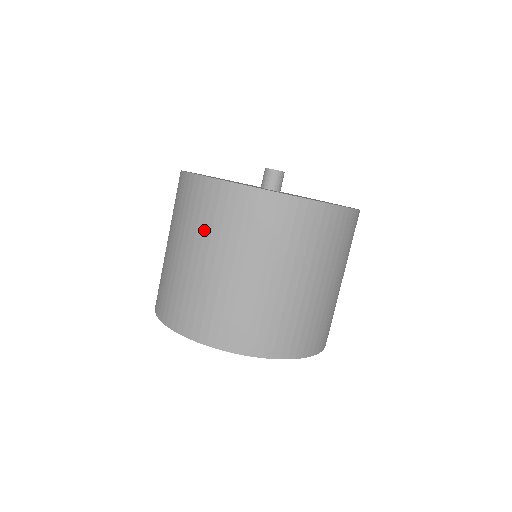
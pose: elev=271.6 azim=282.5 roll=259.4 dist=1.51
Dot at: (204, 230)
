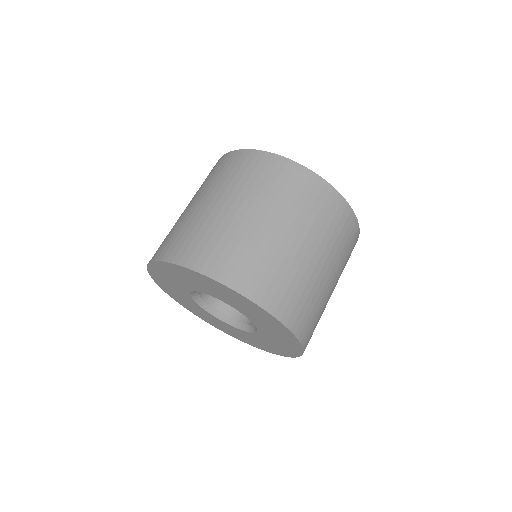
Dot at: (245, 185)
